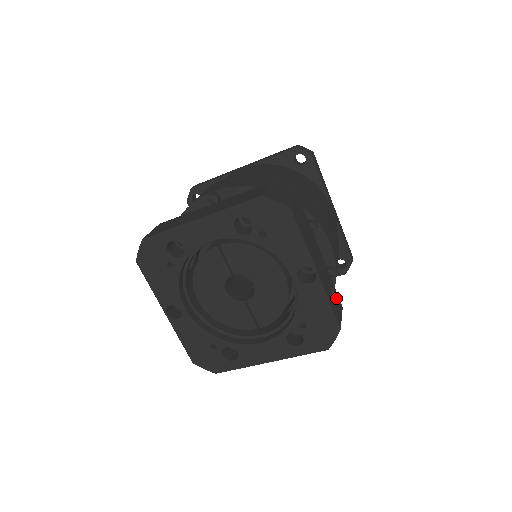
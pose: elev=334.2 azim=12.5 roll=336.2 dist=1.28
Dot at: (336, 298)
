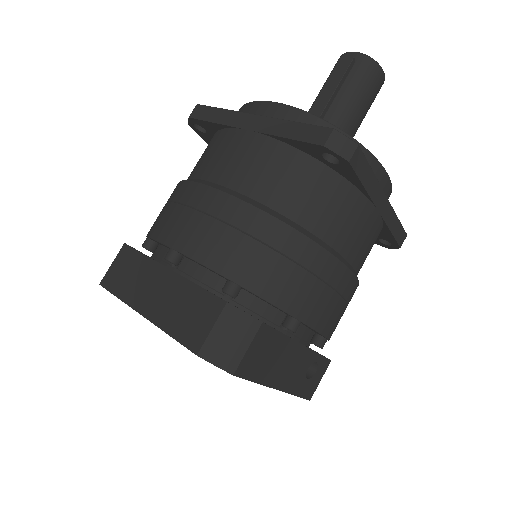
Dot at: (318, 367)
